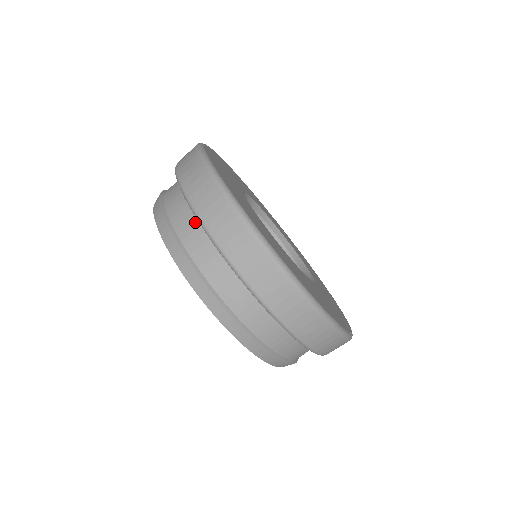
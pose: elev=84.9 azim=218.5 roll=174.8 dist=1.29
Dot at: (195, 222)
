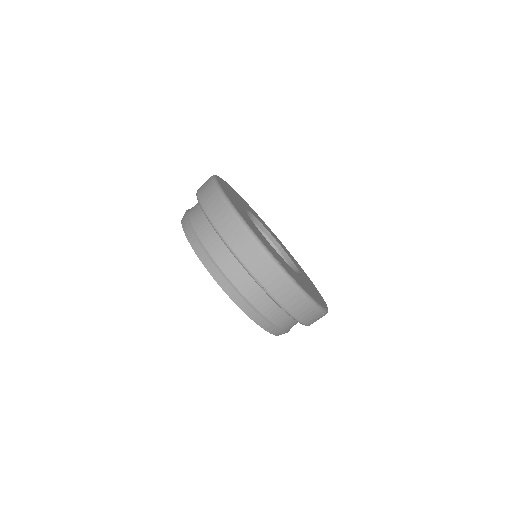
Dot at: occluded
